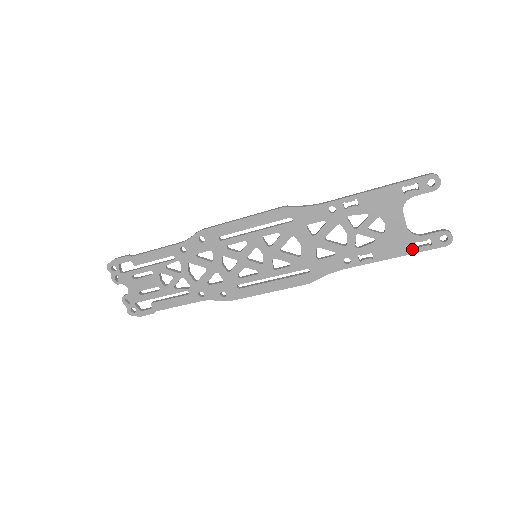
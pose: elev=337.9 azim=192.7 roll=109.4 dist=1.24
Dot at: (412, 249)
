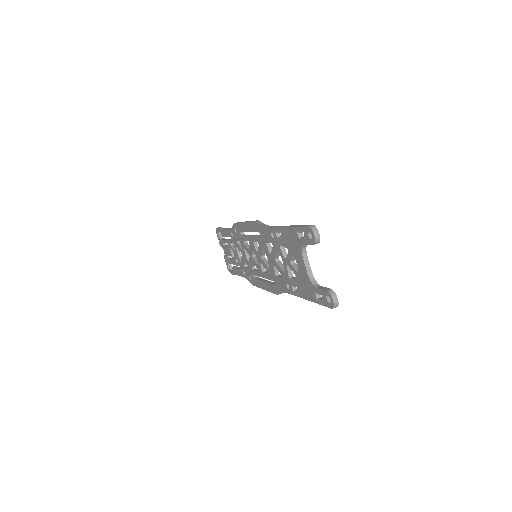
Dot at: (315, 298)
